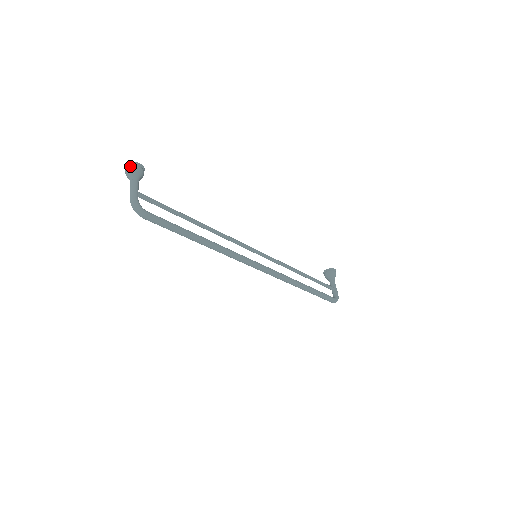
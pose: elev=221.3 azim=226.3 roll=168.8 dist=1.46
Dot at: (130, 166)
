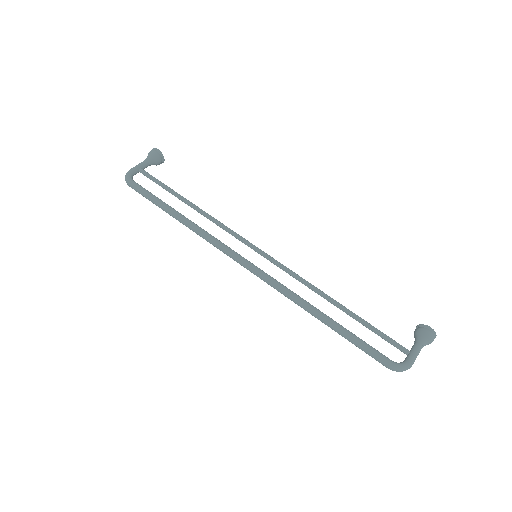
Dot at: (150, 151)
